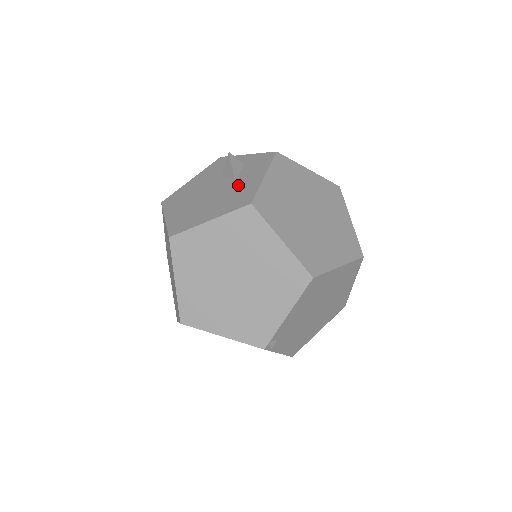
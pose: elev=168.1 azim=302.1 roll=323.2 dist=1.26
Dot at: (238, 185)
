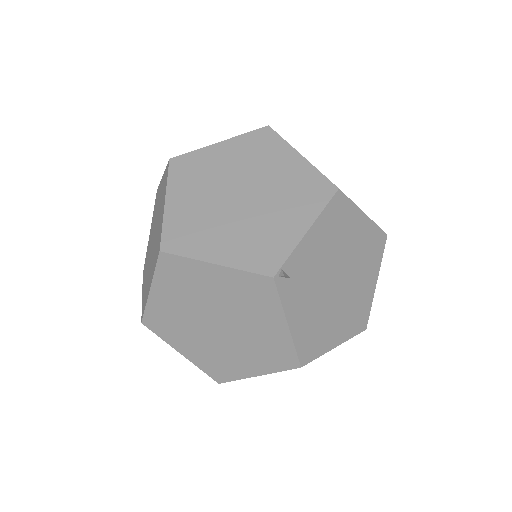
Dot at: occluded
